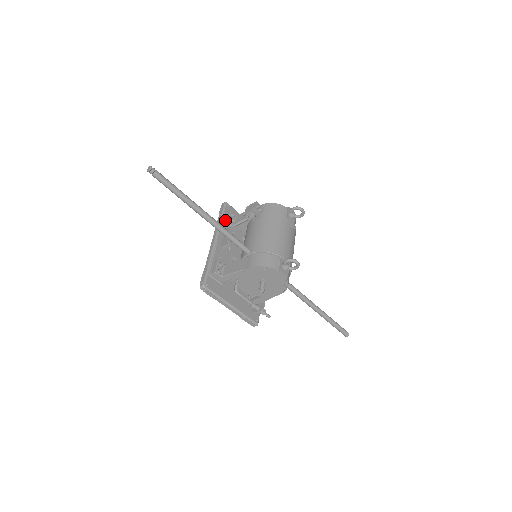
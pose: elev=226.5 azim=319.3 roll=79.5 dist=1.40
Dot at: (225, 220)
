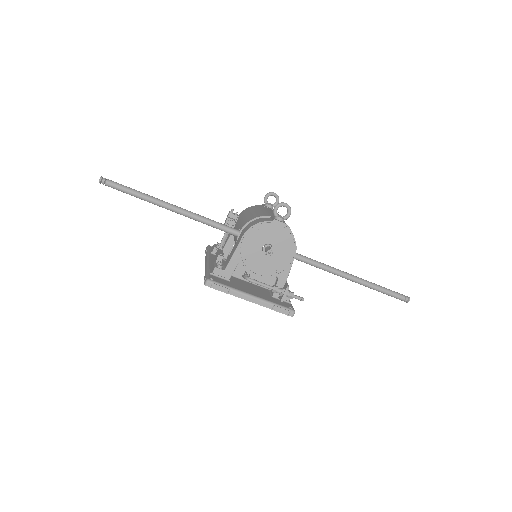
Dot at: (212, 250)
